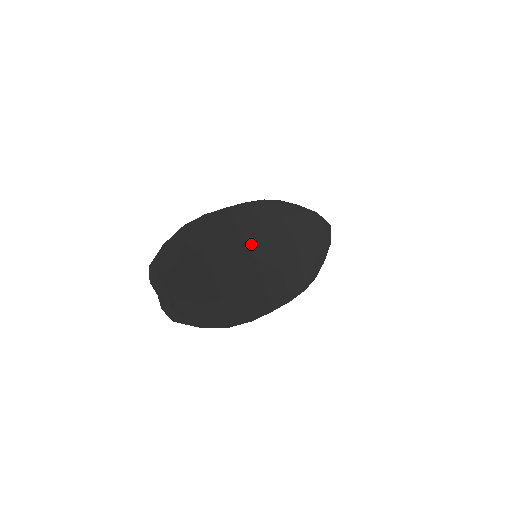
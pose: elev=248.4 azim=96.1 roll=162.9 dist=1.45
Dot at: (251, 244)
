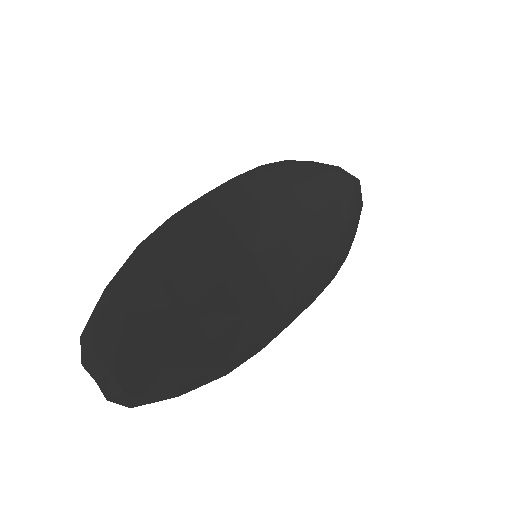
Dot at: (247, 239)
